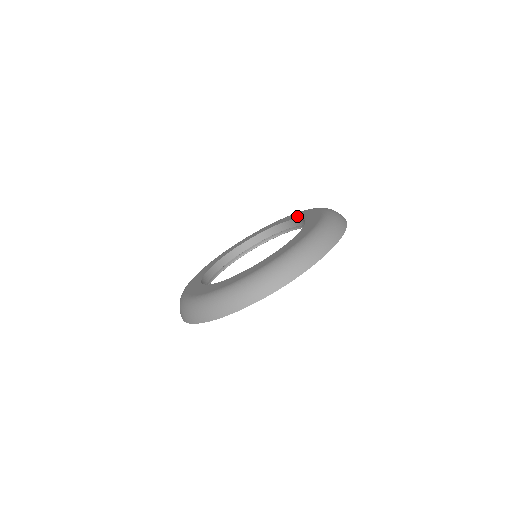
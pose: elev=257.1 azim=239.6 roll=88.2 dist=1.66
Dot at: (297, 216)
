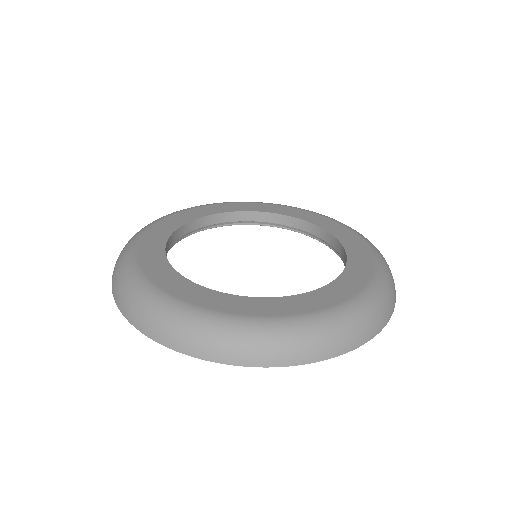
Dot at: (334, 230)
